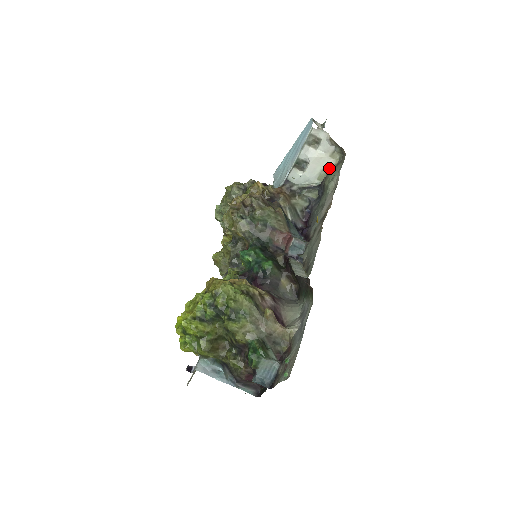
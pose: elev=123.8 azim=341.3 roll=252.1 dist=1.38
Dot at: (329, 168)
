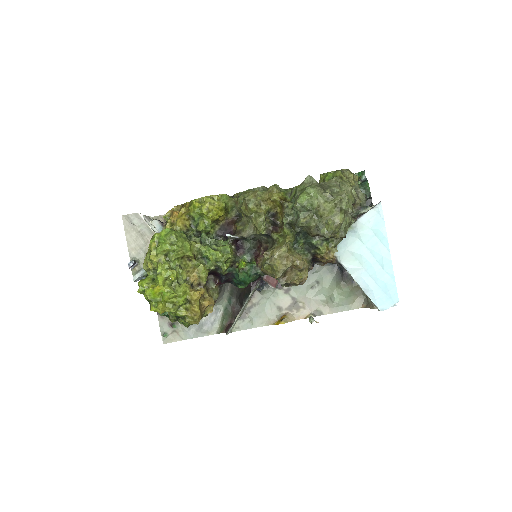
Dot at: occluded
